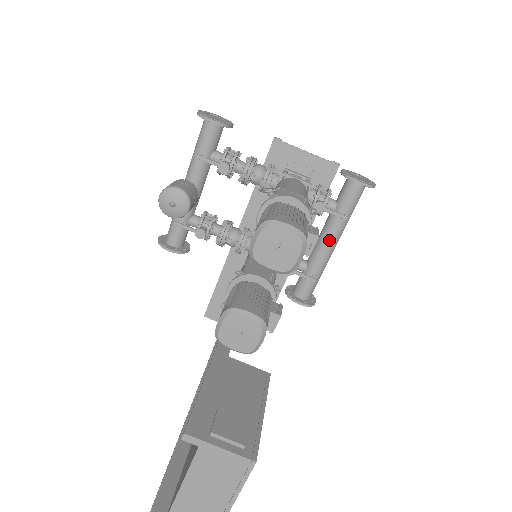
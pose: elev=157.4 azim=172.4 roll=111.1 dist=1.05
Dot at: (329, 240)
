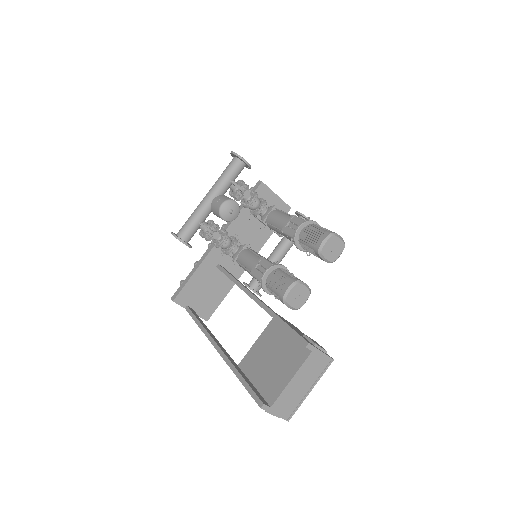
Dot at: (283, 253)
